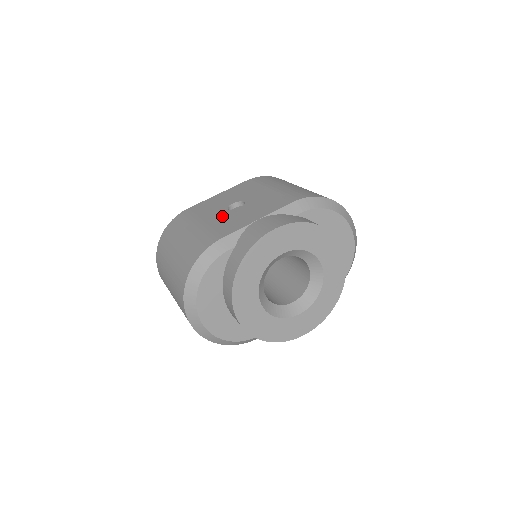
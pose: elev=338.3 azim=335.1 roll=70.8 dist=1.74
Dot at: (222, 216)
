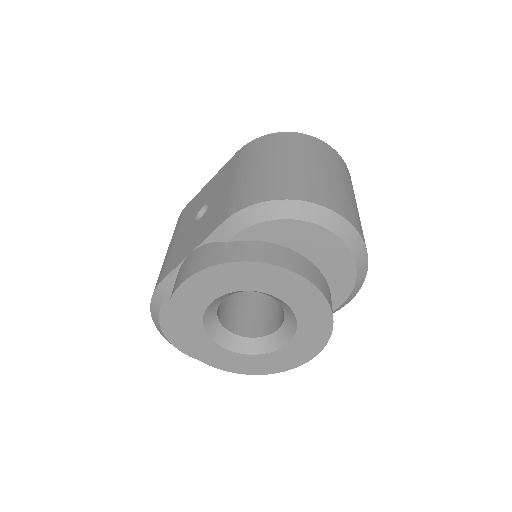
Dot at: (185, 233)
